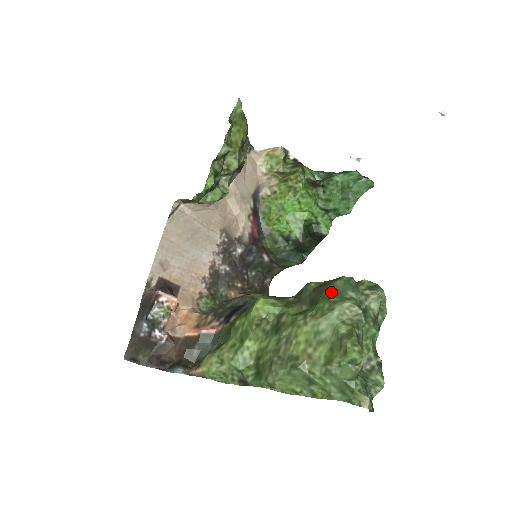
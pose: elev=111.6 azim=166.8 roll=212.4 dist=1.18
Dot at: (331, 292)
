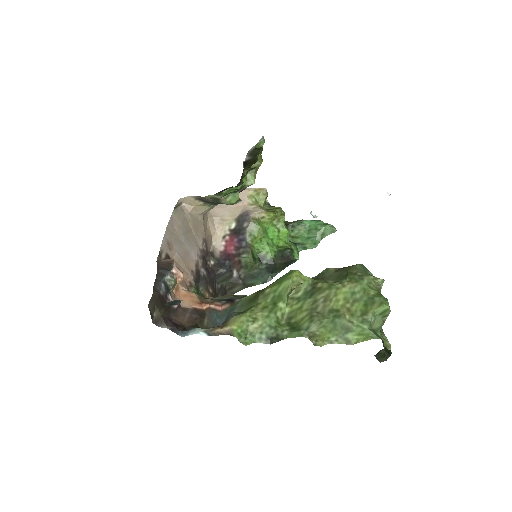
Dot at: (356, 270)
